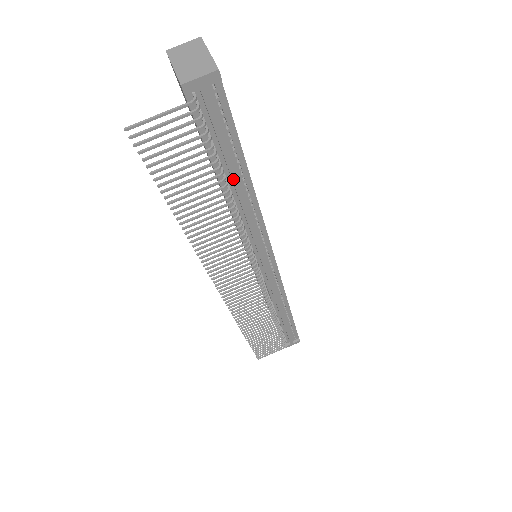
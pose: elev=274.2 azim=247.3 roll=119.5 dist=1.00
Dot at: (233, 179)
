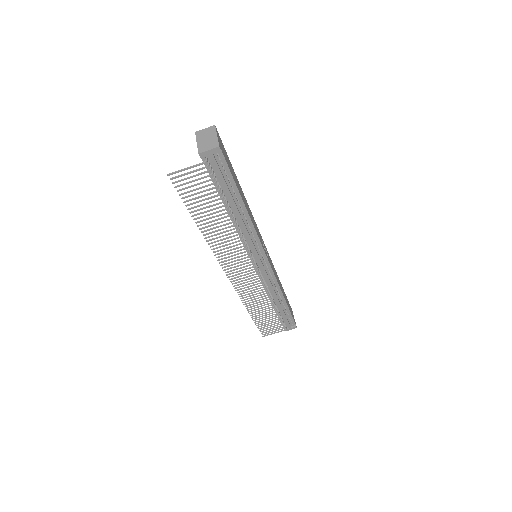
Dot at: (232, 204)
